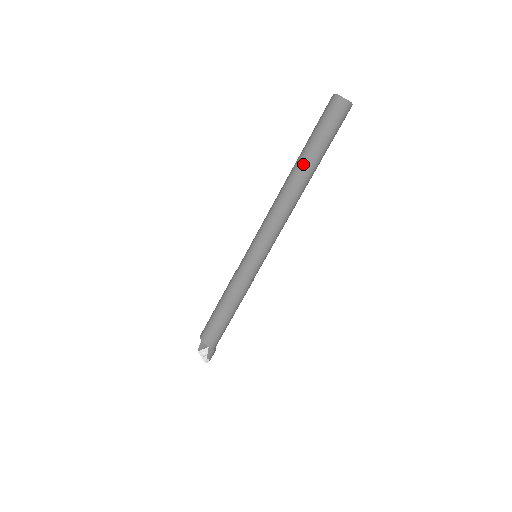
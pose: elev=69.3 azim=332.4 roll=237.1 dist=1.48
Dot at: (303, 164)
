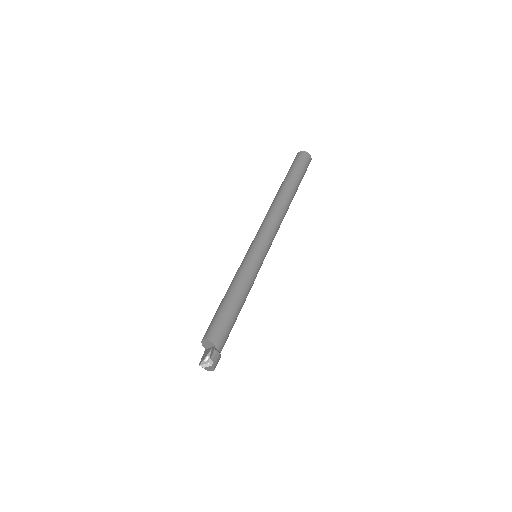
Dot at: (284, 185)
